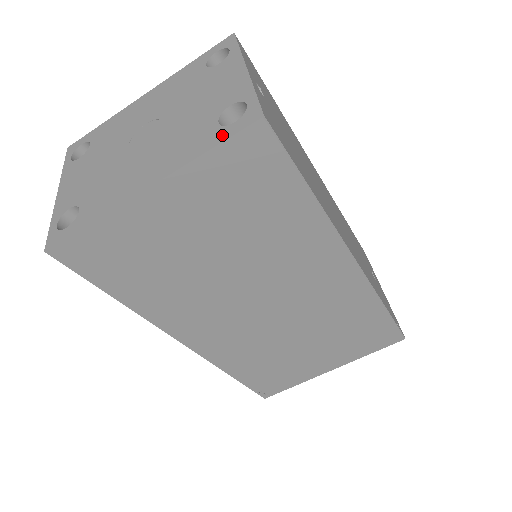
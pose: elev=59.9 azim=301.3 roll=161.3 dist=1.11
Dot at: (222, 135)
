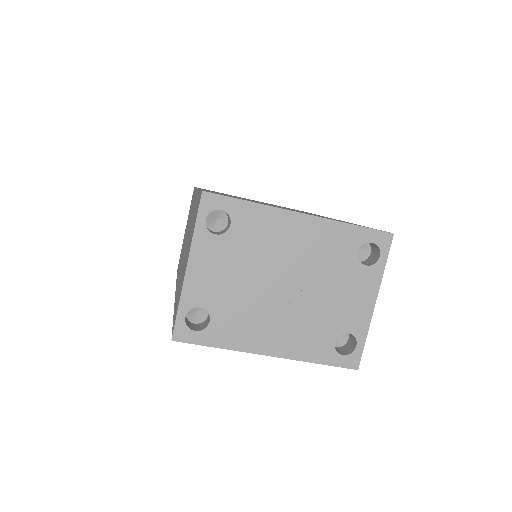
Dot at: (332, 359)
